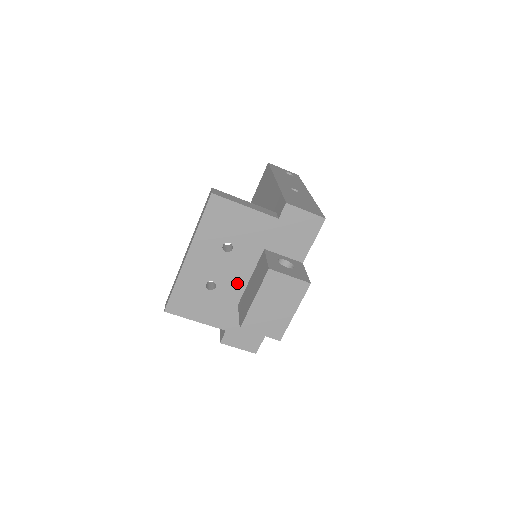
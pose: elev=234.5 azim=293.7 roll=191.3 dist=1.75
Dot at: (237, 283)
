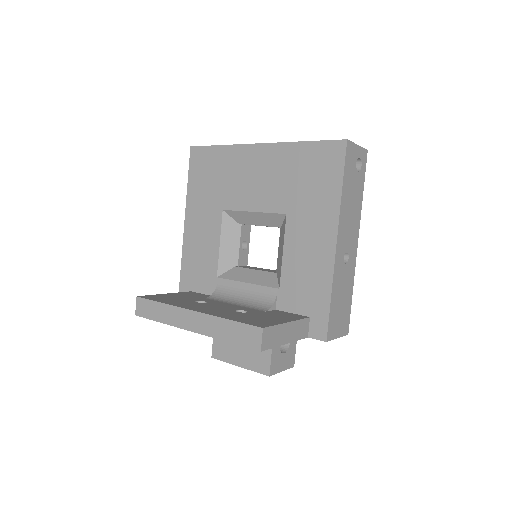
Dot at: occluded
